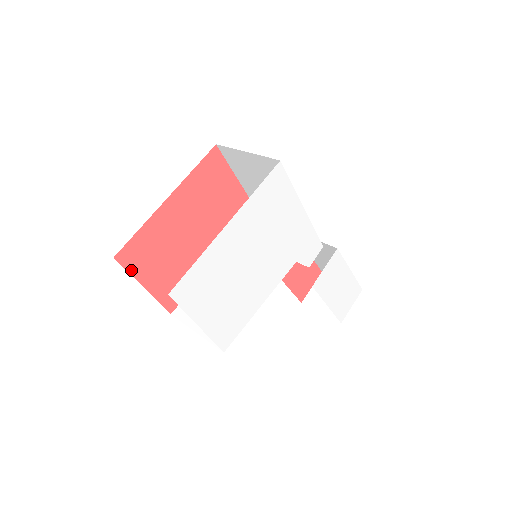
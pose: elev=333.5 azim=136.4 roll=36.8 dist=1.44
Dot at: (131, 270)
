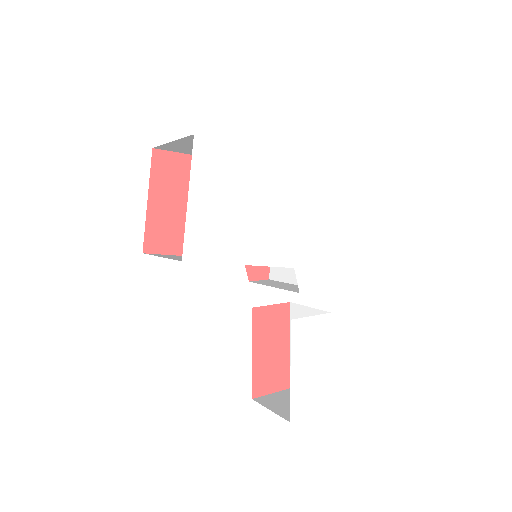
Dot at: (153, 174)
